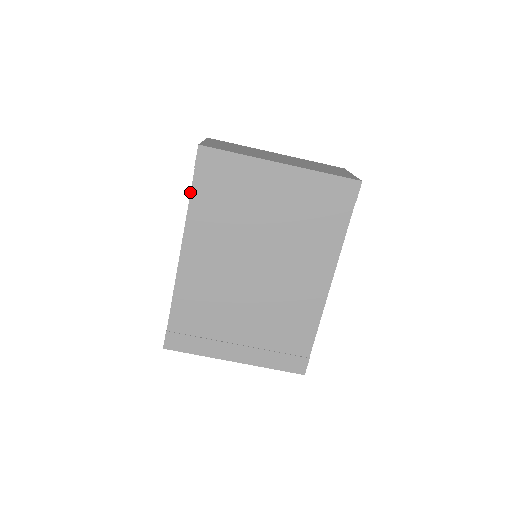
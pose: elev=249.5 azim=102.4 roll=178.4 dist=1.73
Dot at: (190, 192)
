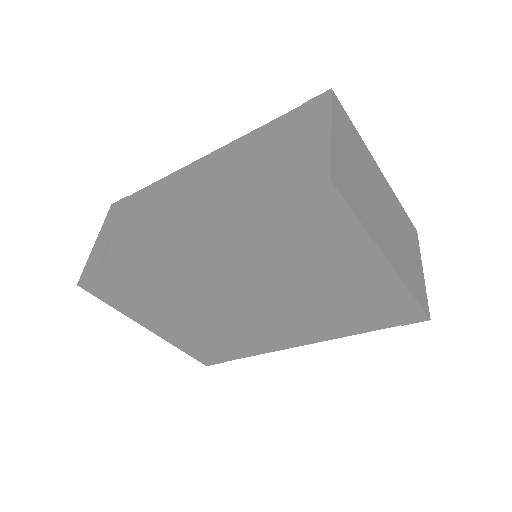
Dot at: (261, 209)
